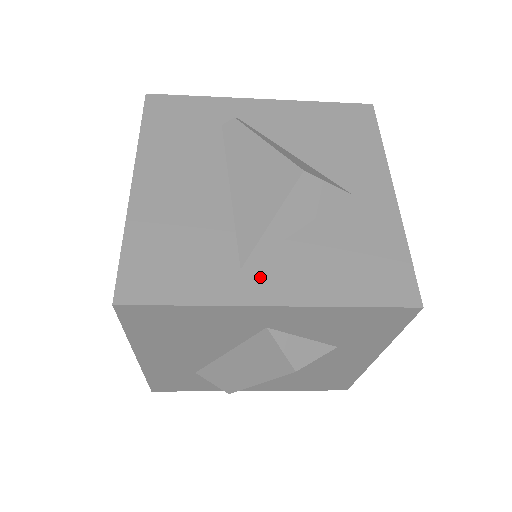
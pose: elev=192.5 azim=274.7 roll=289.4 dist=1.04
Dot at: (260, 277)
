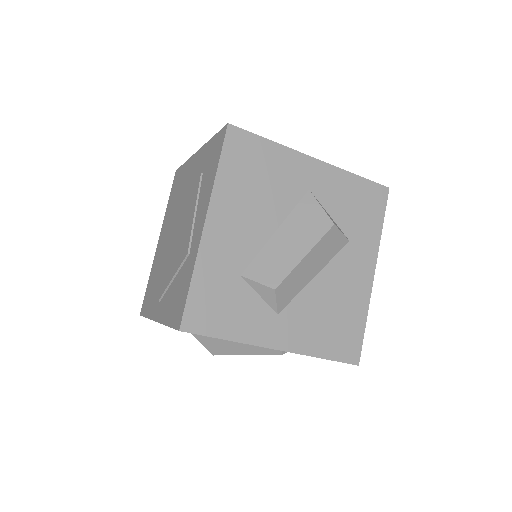
Dot at: occluded
